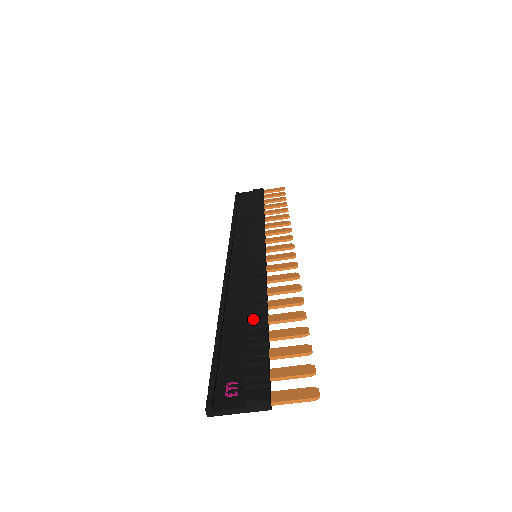
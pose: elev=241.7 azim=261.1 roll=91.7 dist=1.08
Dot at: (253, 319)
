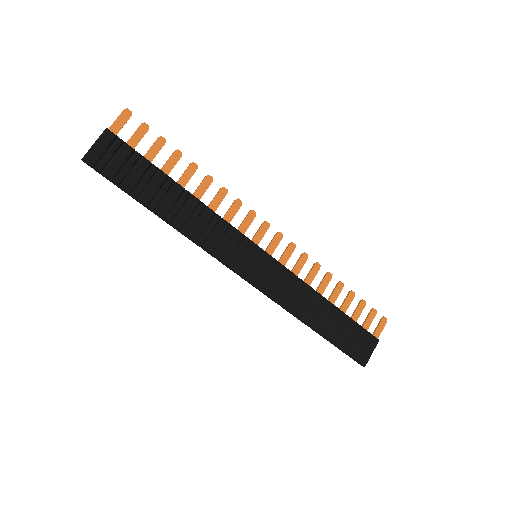
Dot at: occluded
